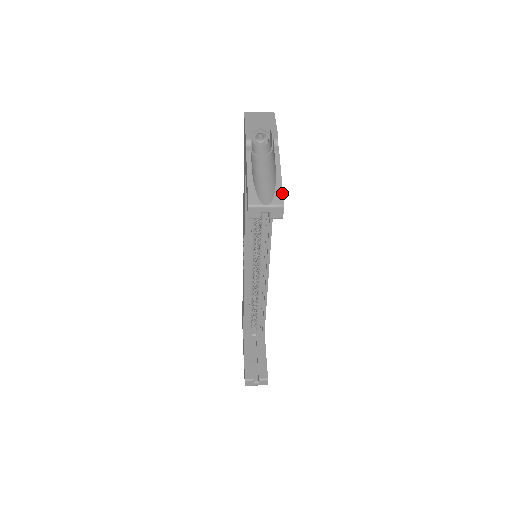
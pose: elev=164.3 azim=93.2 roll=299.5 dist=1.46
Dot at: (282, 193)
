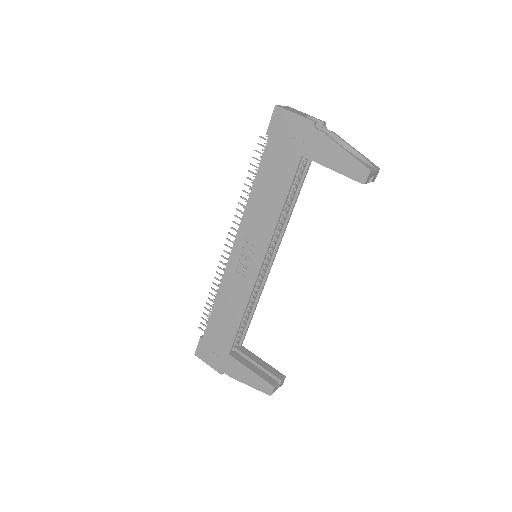
Dot at: occluded
